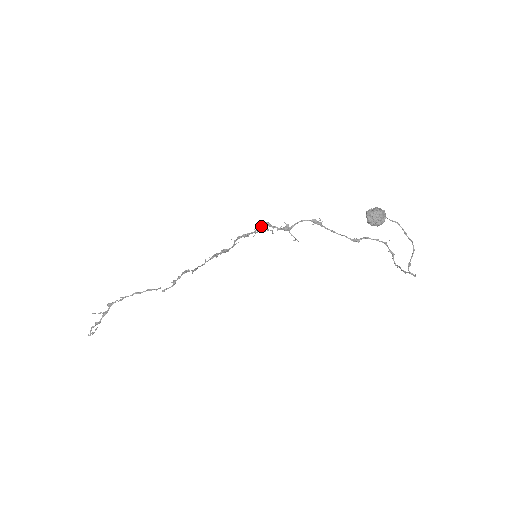
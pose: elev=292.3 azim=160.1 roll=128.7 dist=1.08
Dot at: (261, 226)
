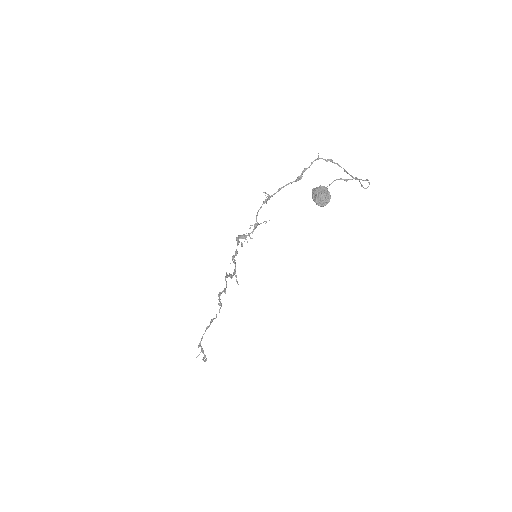
Dot at: (242, 245)
